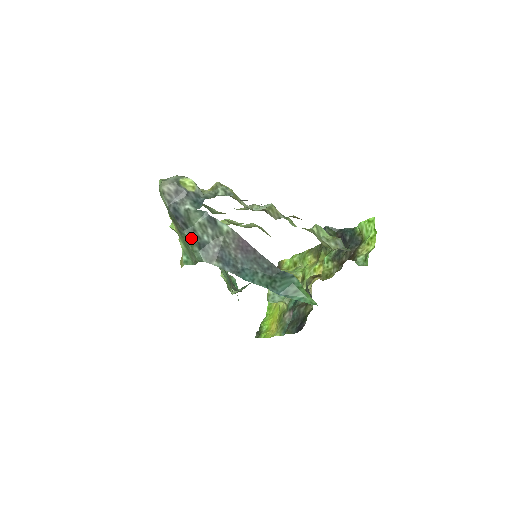
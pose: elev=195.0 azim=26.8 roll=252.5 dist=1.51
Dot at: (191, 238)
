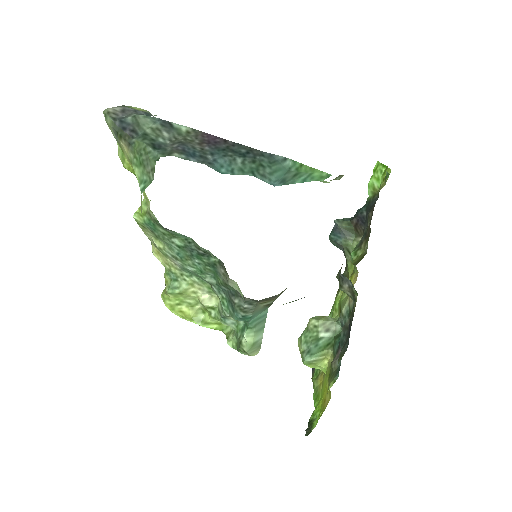
Dot at: (142, 141)
